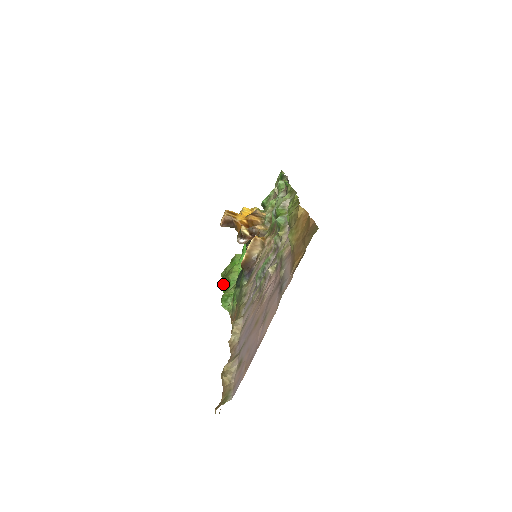
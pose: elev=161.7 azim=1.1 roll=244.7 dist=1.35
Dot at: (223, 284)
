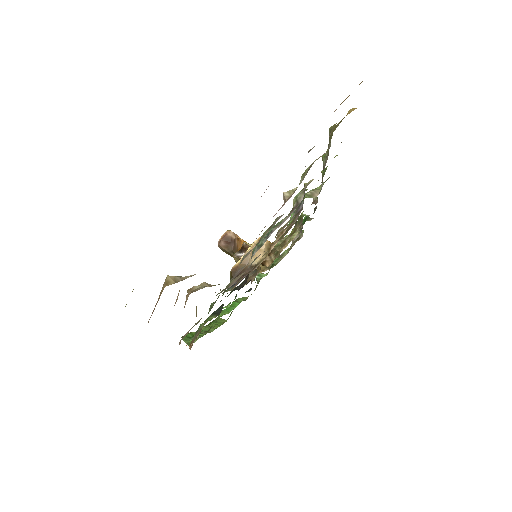
Dot at: occluded
